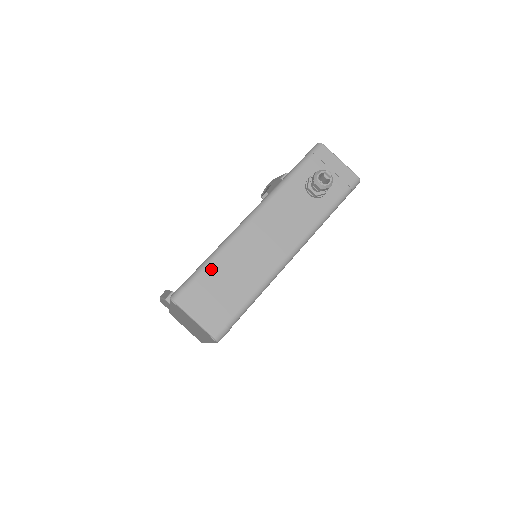
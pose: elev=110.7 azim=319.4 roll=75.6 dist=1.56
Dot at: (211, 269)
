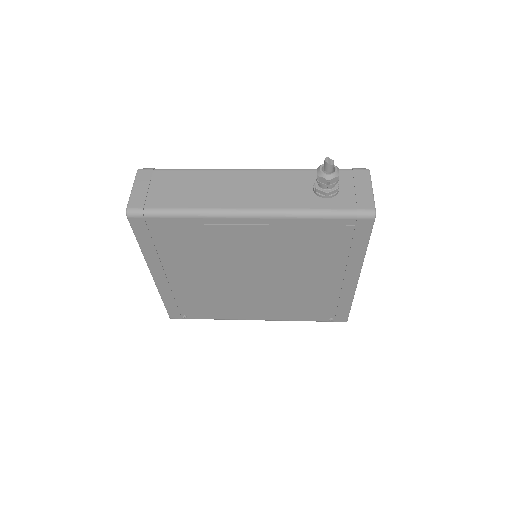
Dot at: (183, 173)
